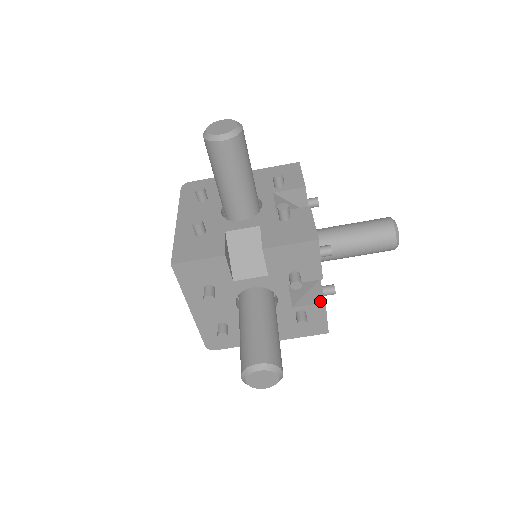
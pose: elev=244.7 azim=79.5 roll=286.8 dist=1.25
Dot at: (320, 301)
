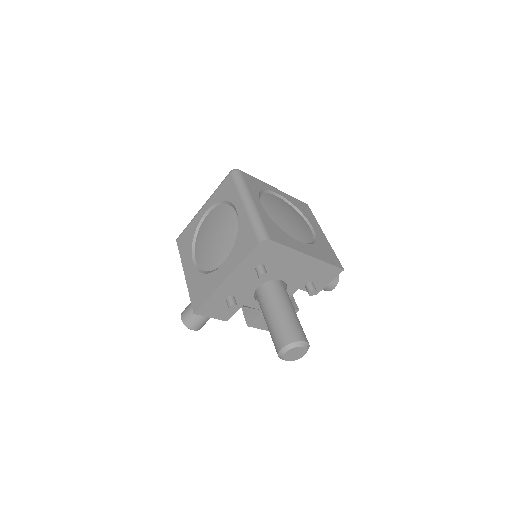
Dot at: occluded
